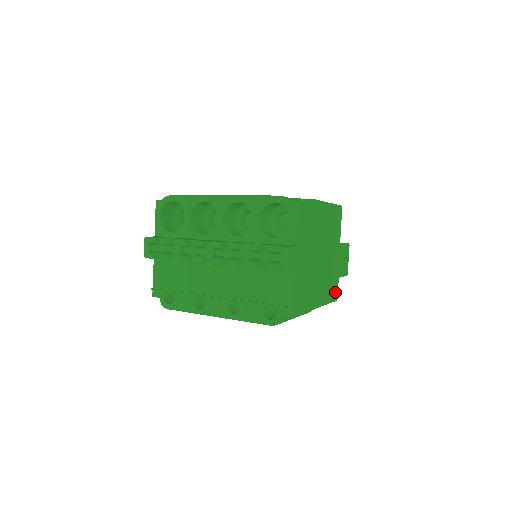
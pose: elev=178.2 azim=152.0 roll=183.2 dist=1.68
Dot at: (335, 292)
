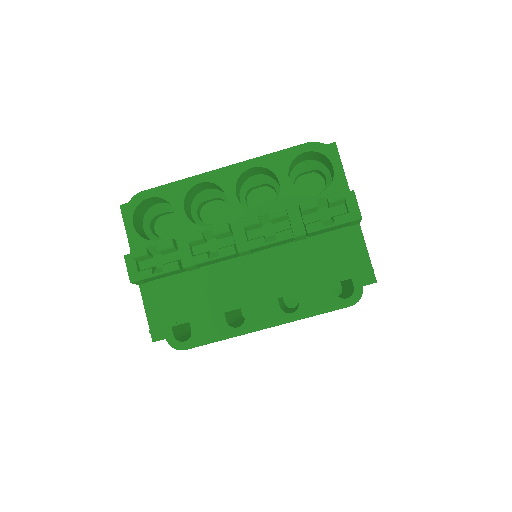
Dot at: occluded
